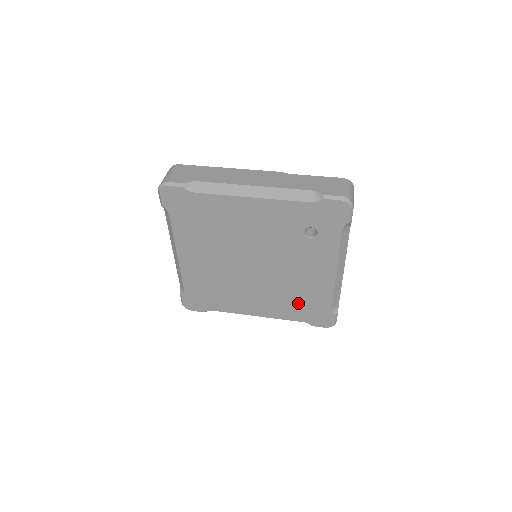
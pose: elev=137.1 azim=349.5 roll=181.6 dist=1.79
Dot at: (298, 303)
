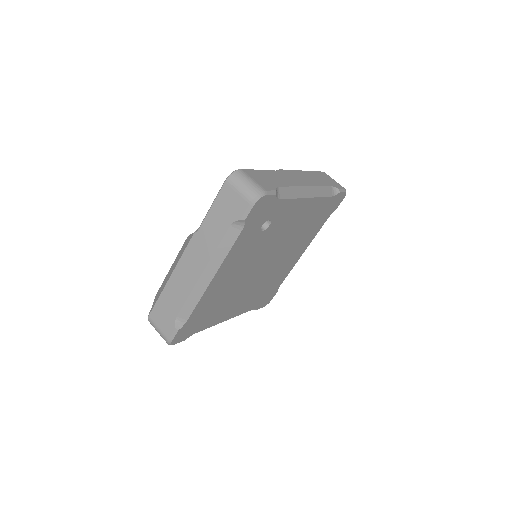
Dot at: (313, 224)
